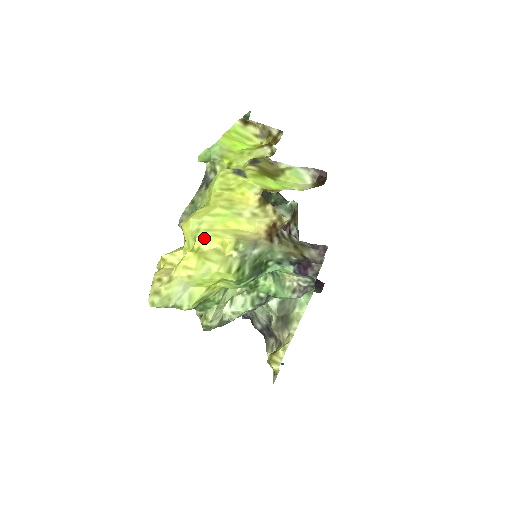
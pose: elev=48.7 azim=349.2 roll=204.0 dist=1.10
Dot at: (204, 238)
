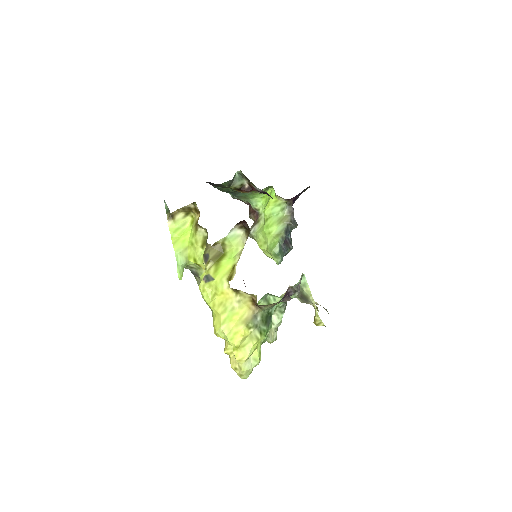
Dot at: (232, 340)
